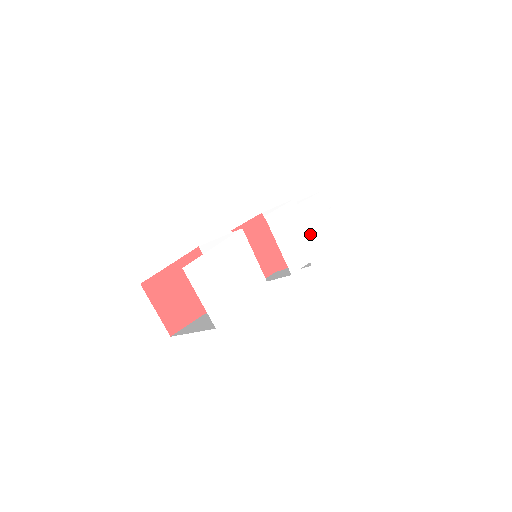
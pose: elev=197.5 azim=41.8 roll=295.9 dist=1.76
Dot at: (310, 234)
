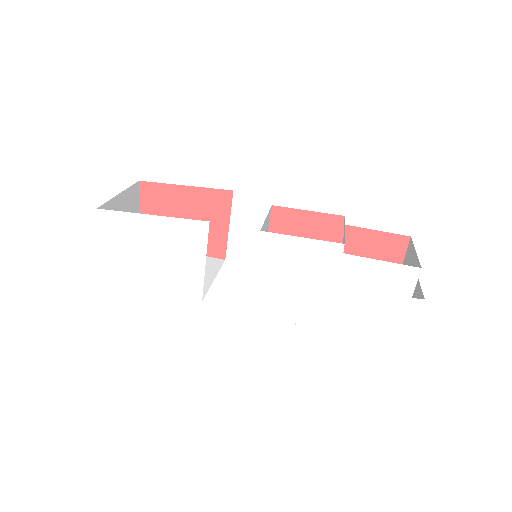
Dot at: (331, 298)
